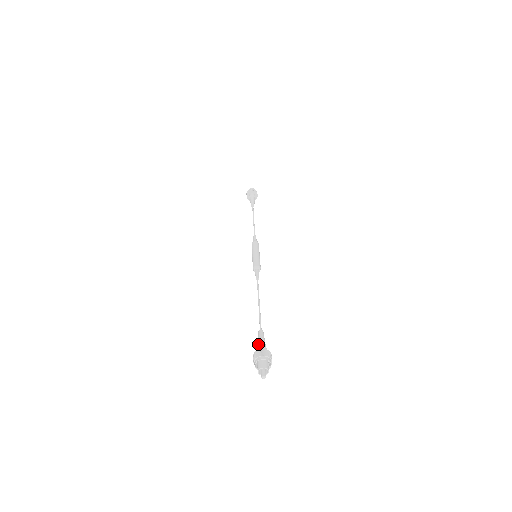
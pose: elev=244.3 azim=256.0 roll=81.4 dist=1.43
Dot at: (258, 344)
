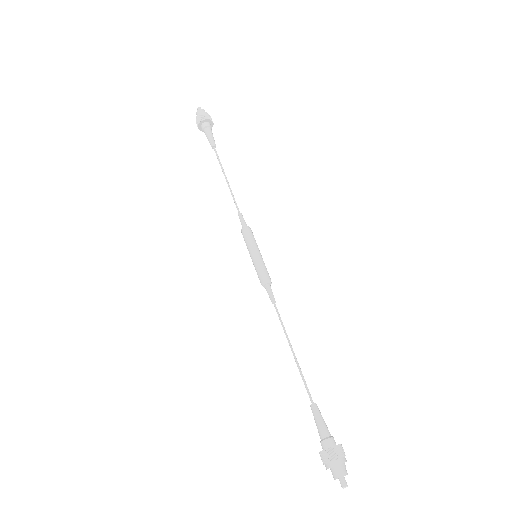
Dot at: occluded
